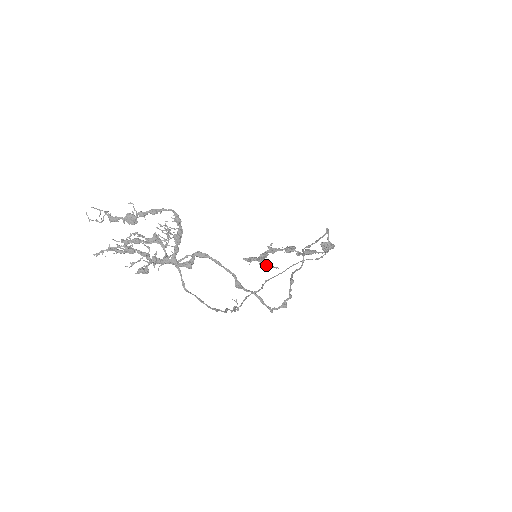
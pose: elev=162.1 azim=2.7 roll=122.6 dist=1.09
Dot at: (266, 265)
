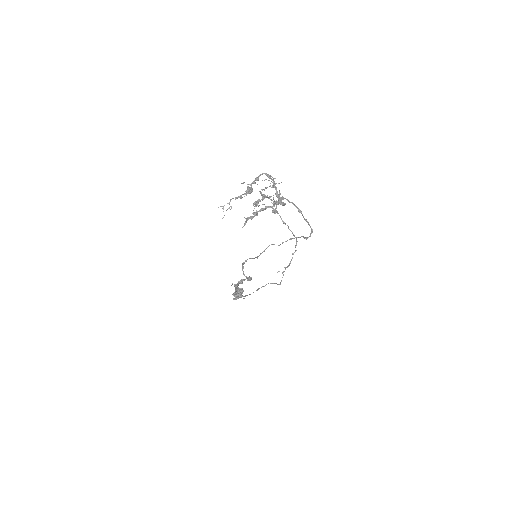
Dot at: (242, 295)
